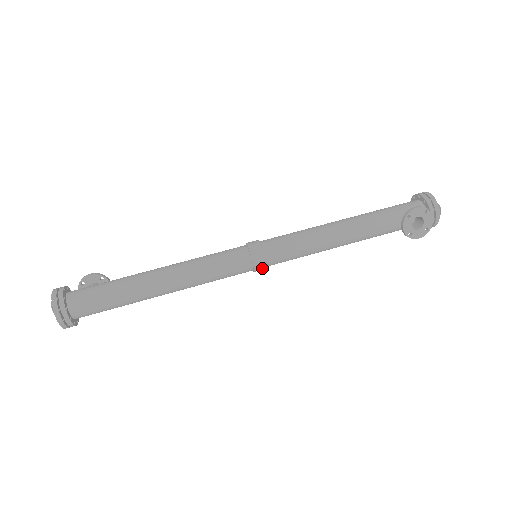
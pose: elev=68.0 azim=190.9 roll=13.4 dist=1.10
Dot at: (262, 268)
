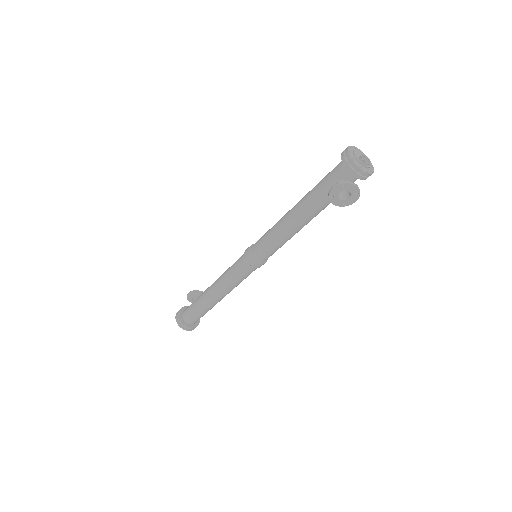
Dot at: (263, 264)
